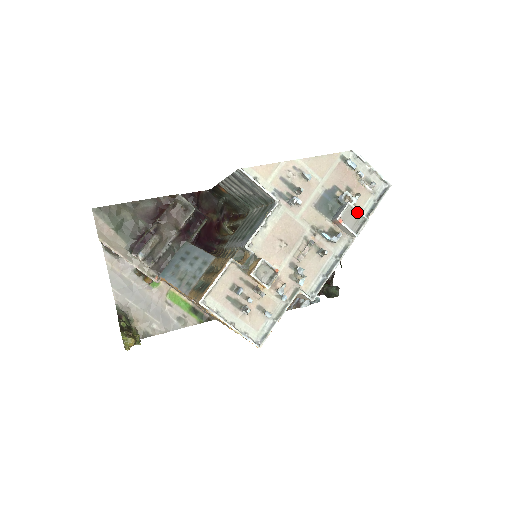
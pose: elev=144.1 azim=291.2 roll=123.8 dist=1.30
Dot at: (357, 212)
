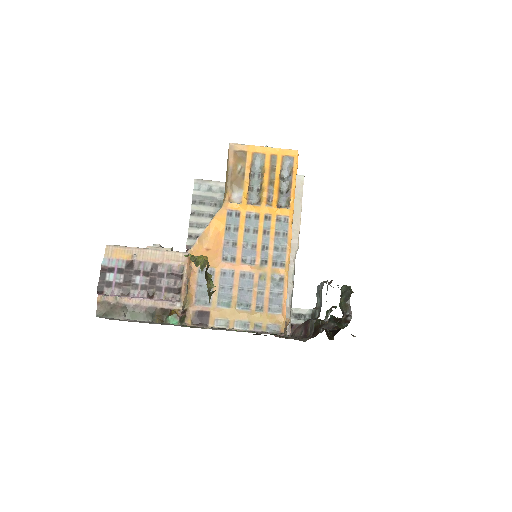
Dot at: occluded
